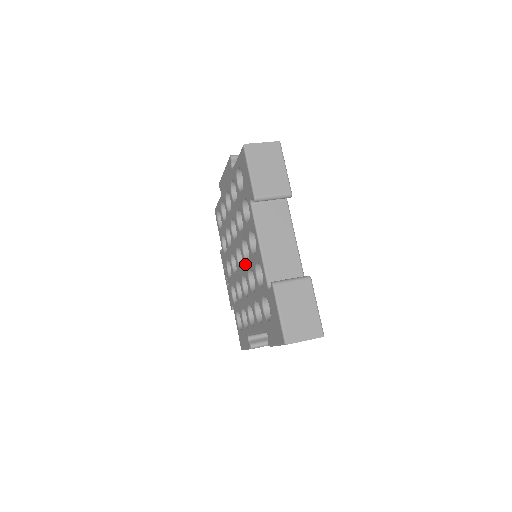
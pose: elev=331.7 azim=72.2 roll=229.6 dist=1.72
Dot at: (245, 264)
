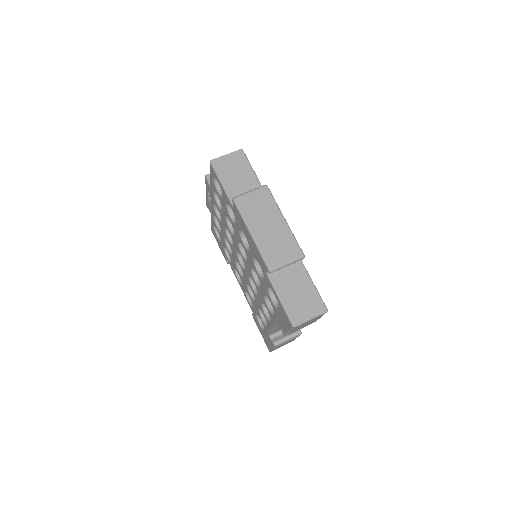
Dot at: (248, 280)
